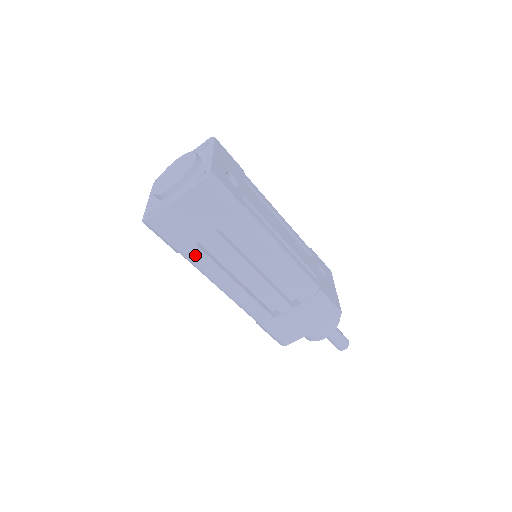
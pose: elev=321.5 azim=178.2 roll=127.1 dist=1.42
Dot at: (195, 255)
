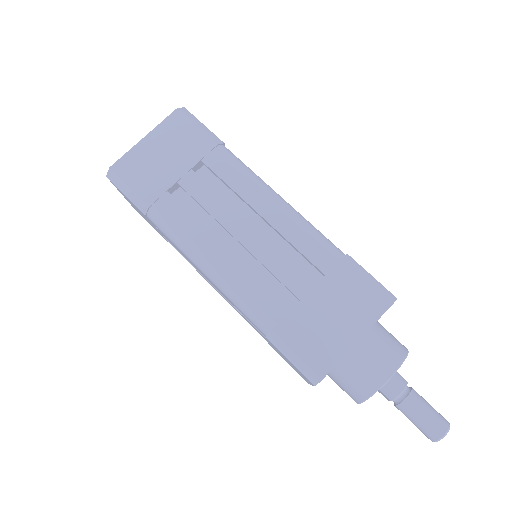
Dot at: (167, 208)
